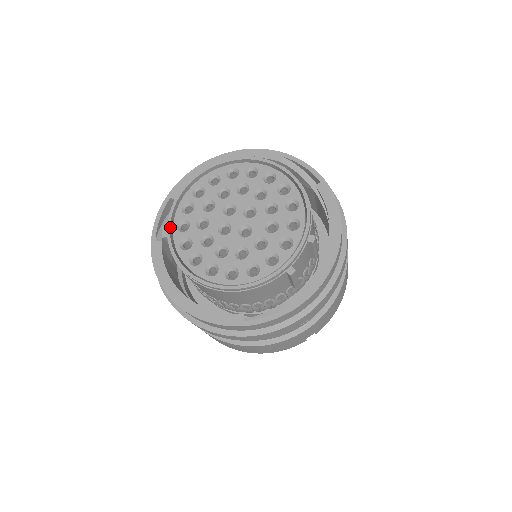
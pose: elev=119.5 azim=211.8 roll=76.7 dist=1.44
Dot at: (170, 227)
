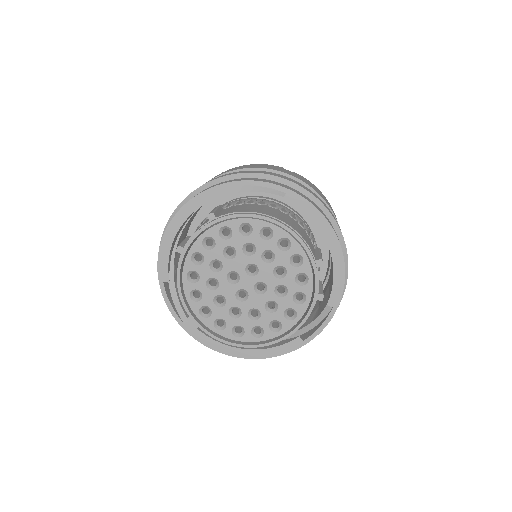
Dot at: (196, 320)
